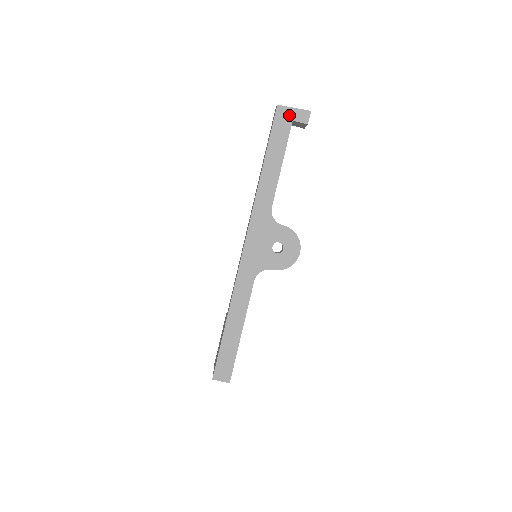
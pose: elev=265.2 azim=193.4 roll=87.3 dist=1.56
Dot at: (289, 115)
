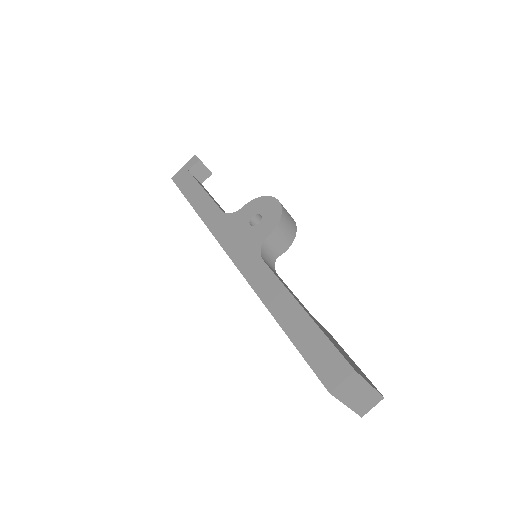
Dot at: (183, 172)
